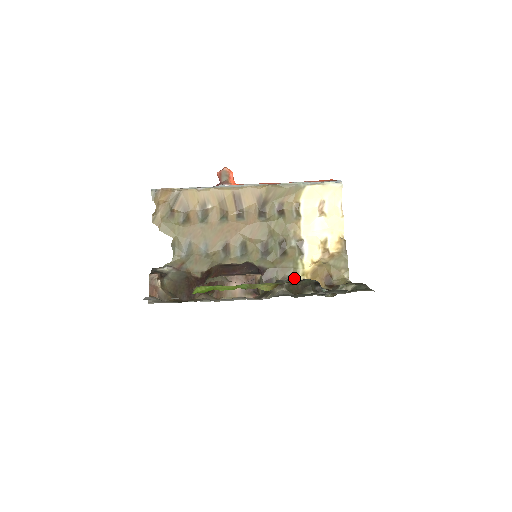
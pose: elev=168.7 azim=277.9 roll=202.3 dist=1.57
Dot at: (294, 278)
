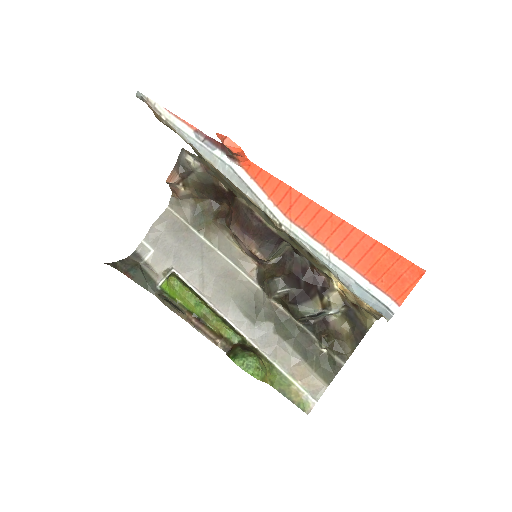
Dot at: occluded
